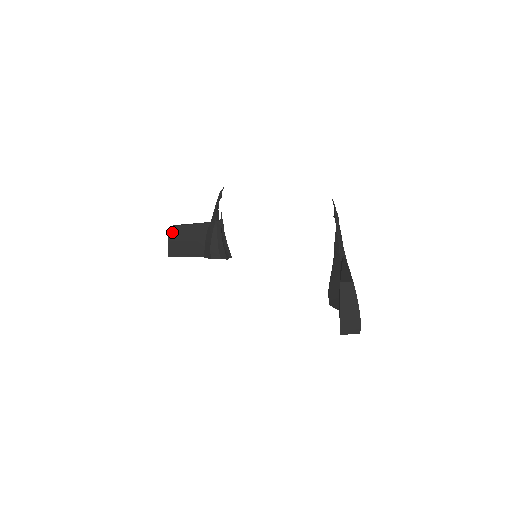
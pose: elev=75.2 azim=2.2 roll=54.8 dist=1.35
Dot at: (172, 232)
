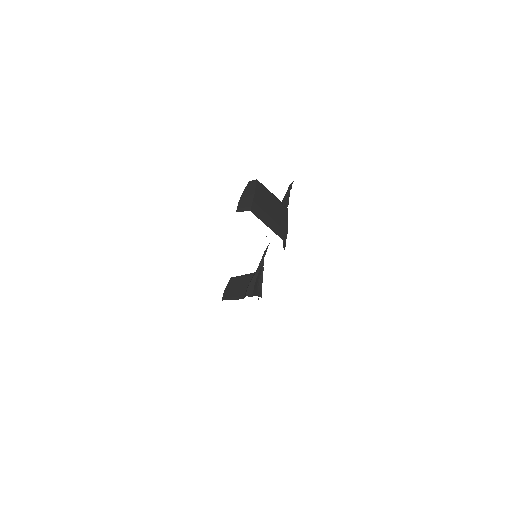
Dot at: (230, 282)
